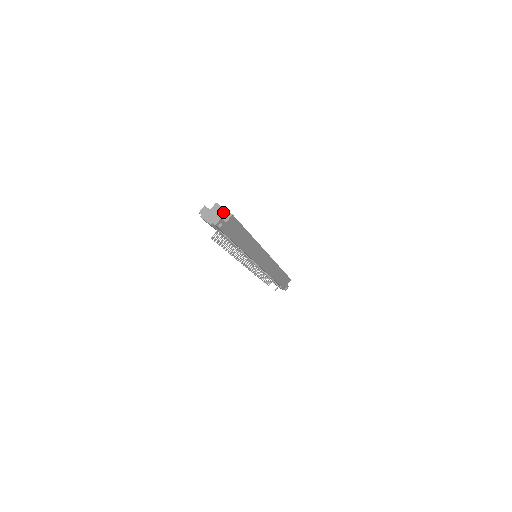
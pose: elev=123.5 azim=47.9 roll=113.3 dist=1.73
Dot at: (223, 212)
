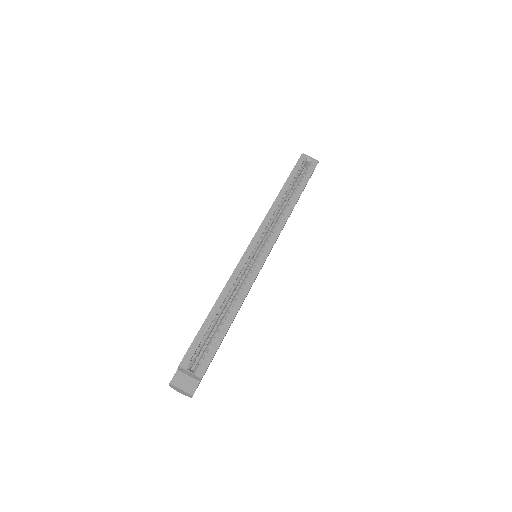
Dot at: (191, 375)
